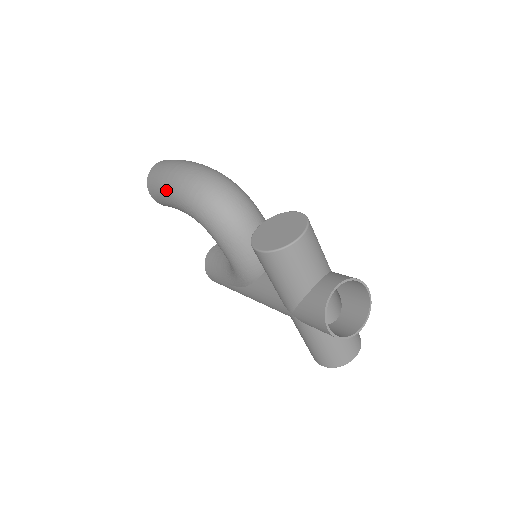
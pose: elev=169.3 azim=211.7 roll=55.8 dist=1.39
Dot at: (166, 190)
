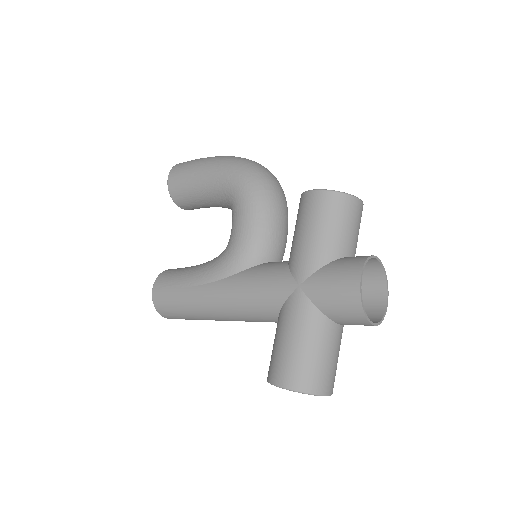
Dot at: (207, 162)
